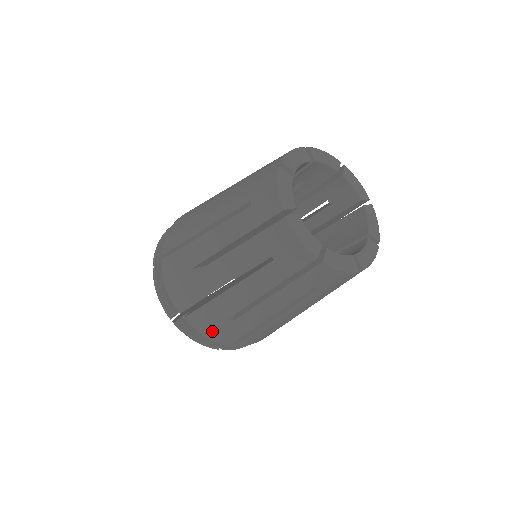
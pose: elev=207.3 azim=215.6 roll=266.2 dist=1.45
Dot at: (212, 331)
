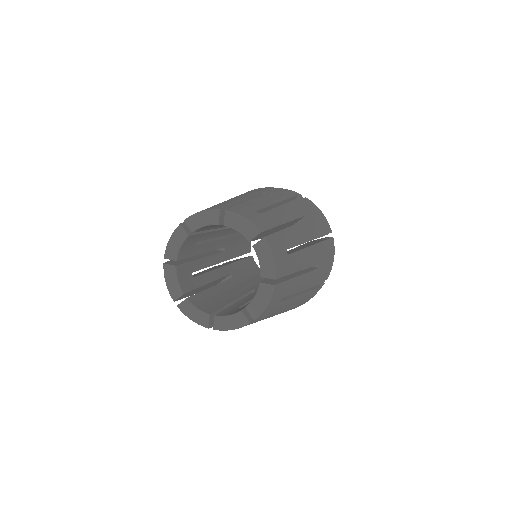
Dot at: occluded
